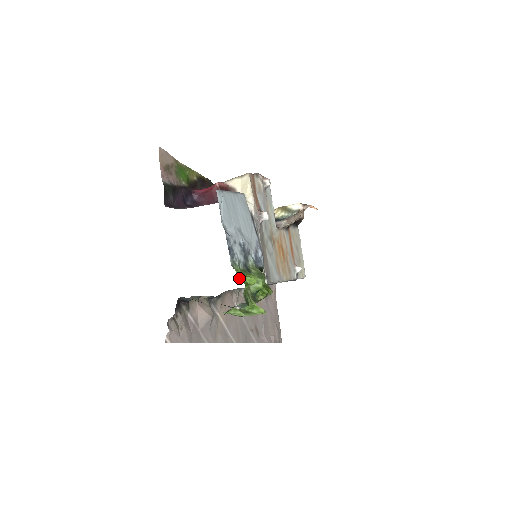
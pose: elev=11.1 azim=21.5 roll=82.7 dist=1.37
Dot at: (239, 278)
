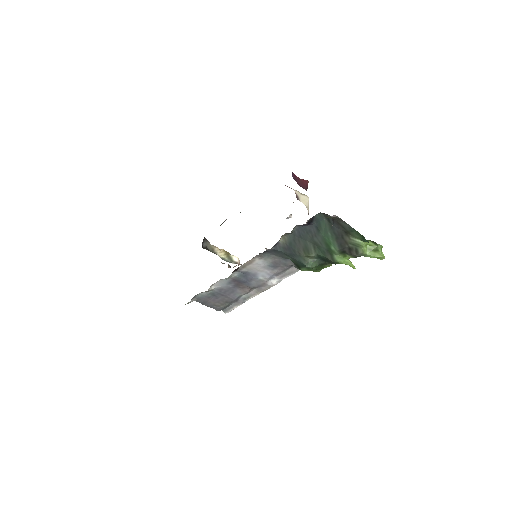
Dot at: occluded
